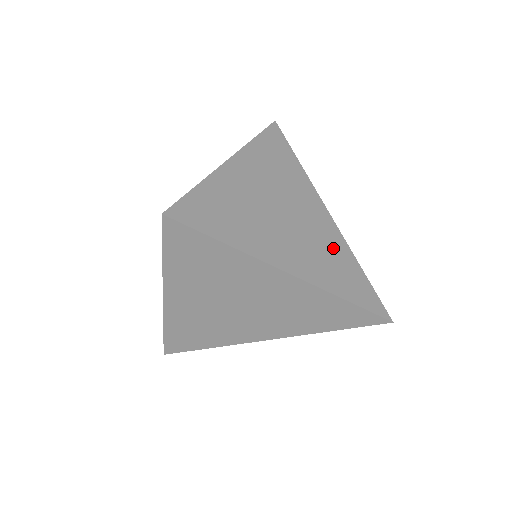
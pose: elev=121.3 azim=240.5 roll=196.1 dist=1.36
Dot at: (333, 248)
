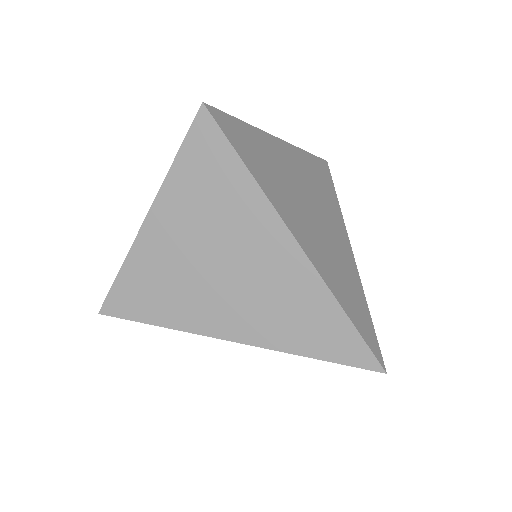
Dot at: (345, 267)
